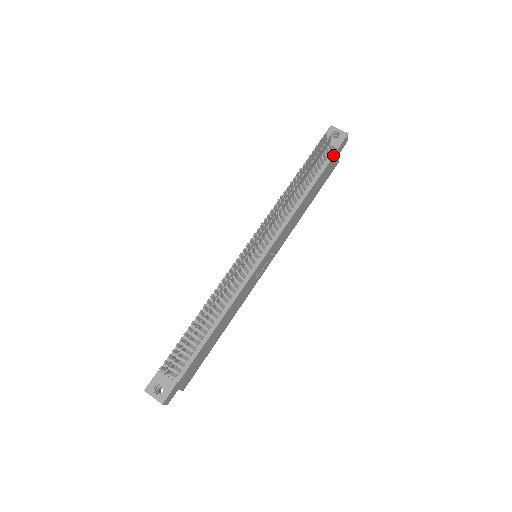
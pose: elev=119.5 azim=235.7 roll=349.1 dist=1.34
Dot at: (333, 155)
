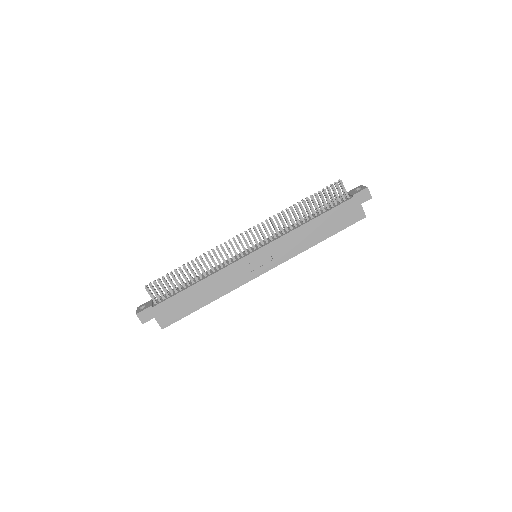
Dot at: (347, 200)
